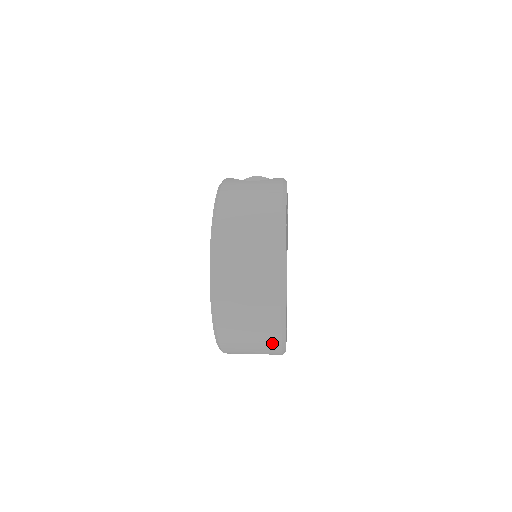
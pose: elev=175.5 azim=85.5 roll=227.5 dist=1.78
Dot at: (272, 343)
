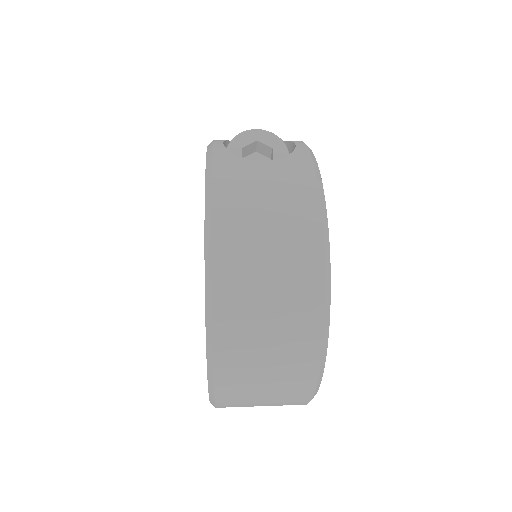
Dot at: occluded
